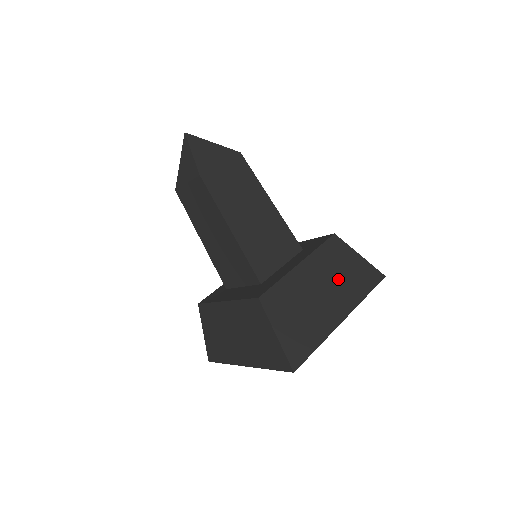
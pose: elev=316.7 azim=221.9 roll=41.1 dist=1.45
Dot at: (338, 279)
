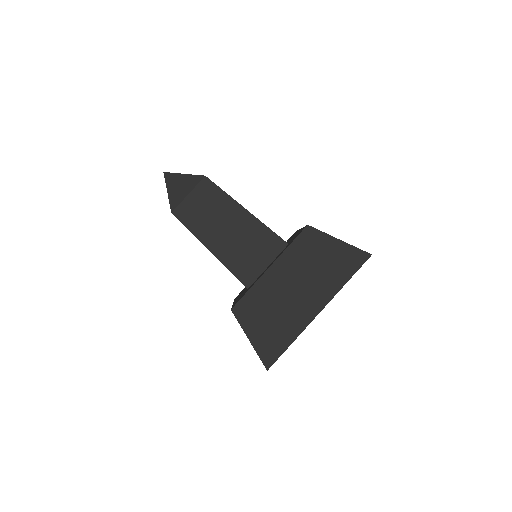
Dot at: (312, 272)
